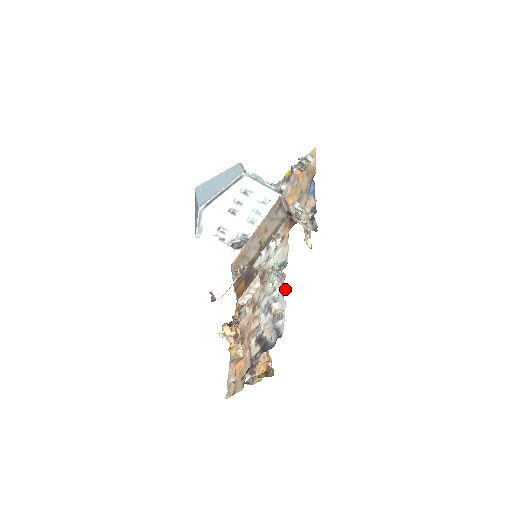
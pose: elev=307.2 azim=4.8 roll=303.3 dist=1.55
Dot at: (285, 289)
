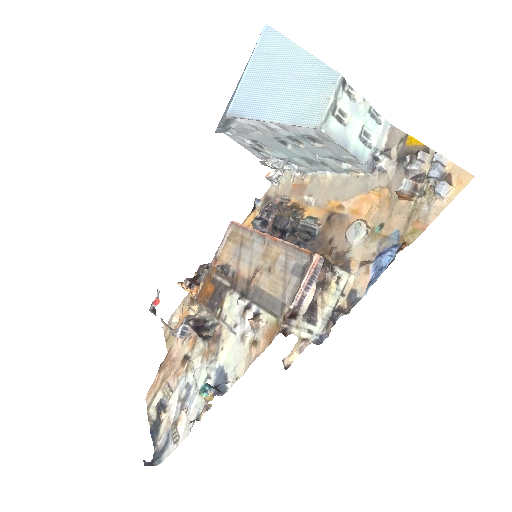
Dot at: (199, 420)
